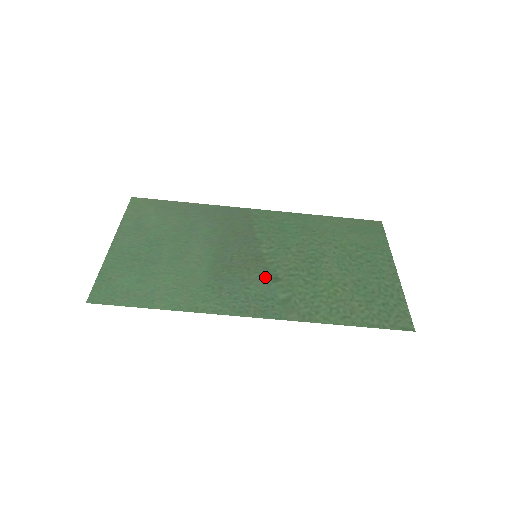
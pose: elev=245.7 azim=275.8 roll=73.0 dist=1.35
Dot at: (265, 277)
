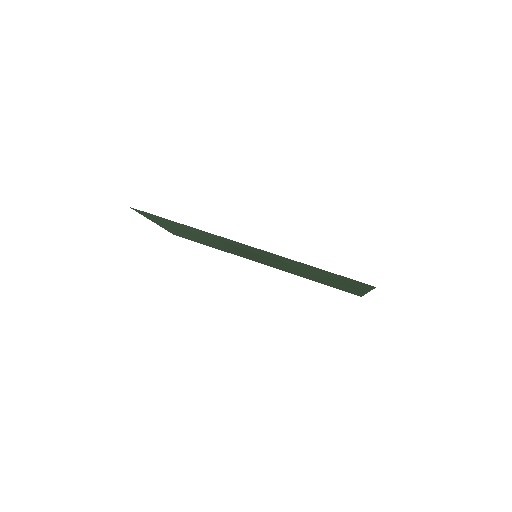
Dot at: (260, 254)
